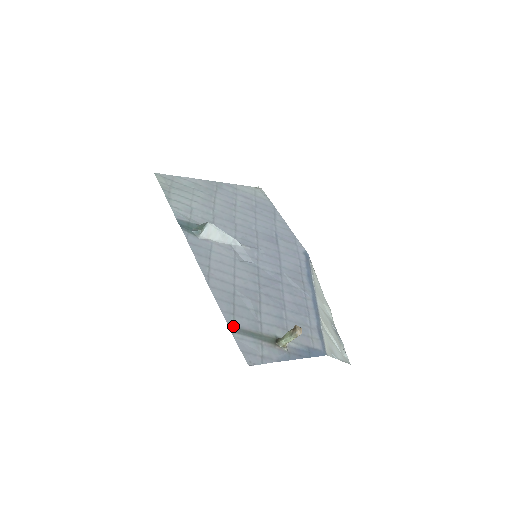
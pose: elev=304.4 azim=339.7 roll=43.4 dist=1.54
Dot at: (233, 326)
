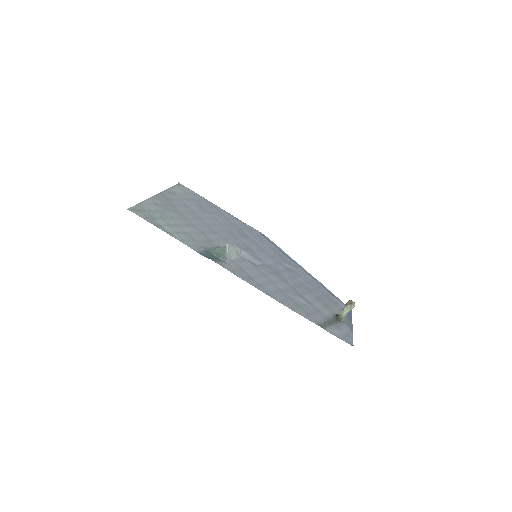
Dot at: (320, 324)
